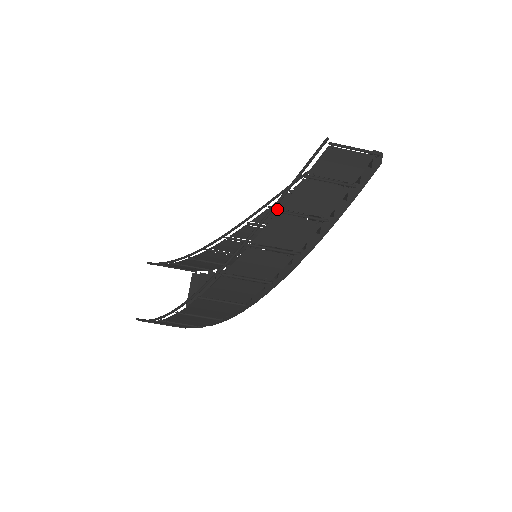
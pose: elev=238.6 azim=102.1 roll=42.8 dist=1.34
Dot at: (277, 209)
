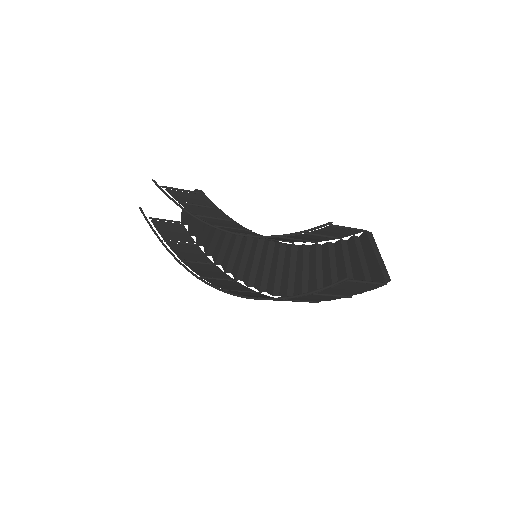
Dot at: occluded
